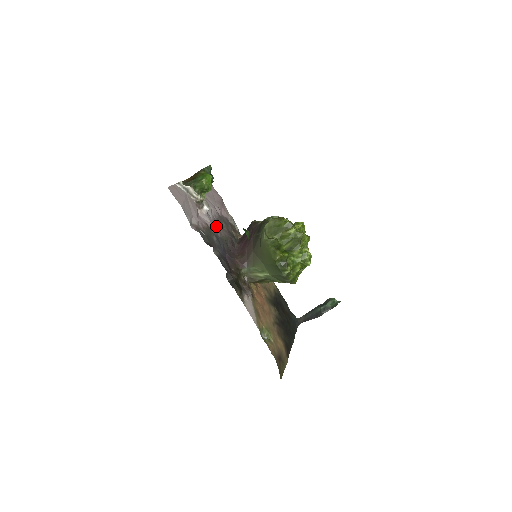
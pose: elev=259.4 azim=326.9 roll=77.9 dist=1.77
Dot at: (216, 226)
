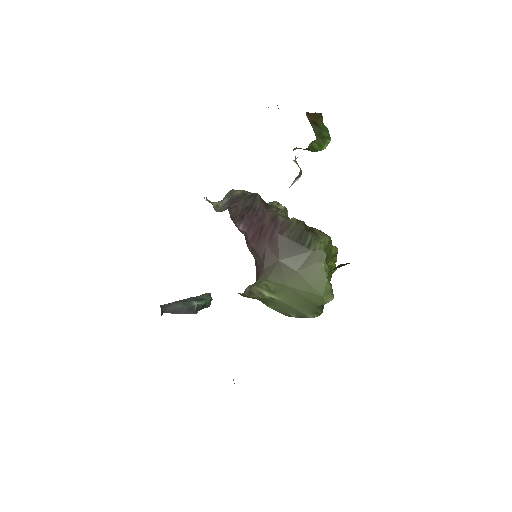
Dot at: occluded
